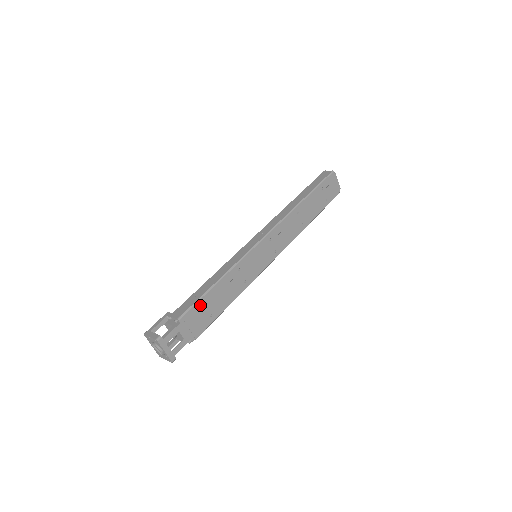
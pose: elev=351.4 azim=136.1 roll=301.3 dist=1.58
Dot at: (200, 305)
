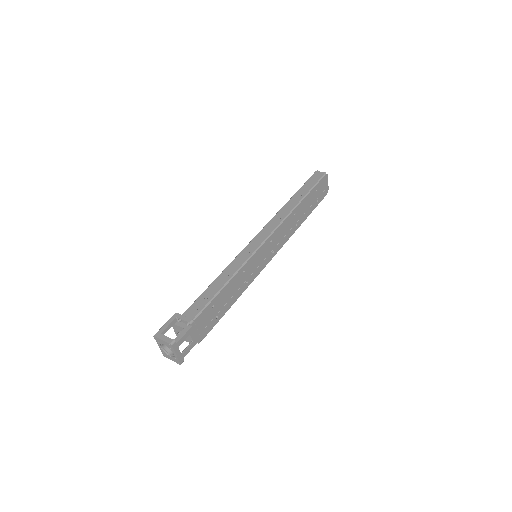
Dot at: (210, 308)
